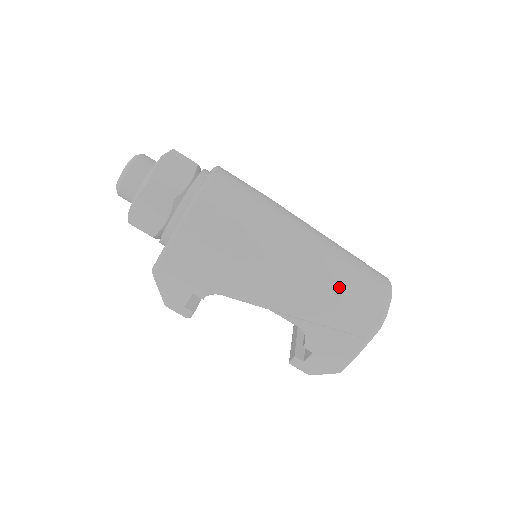
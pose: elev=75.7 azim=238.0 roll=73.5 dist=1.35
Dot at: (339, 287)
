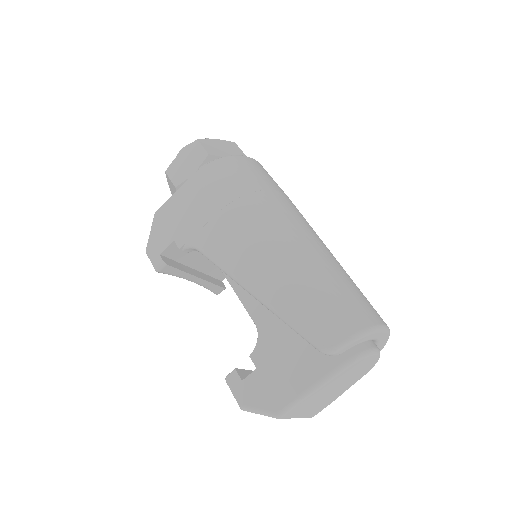
Dot at: (316, 277)
